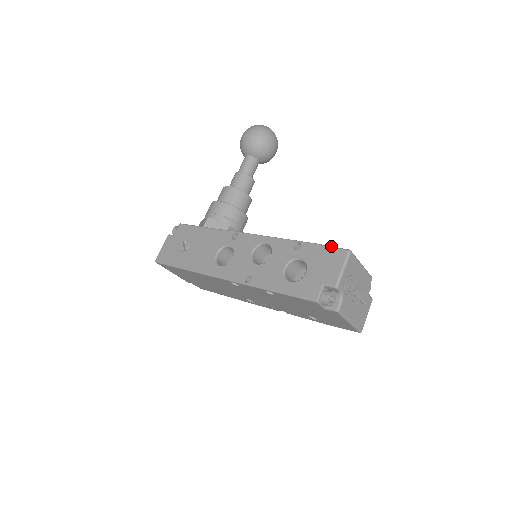
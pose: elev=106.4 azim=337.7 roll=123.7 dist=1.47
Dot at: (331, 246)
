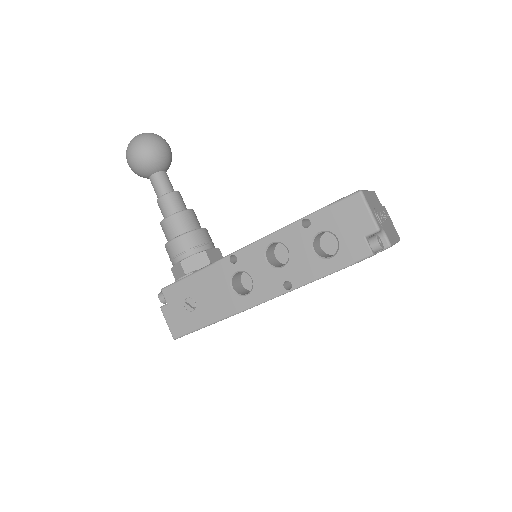
Dot at: (339, 200)
